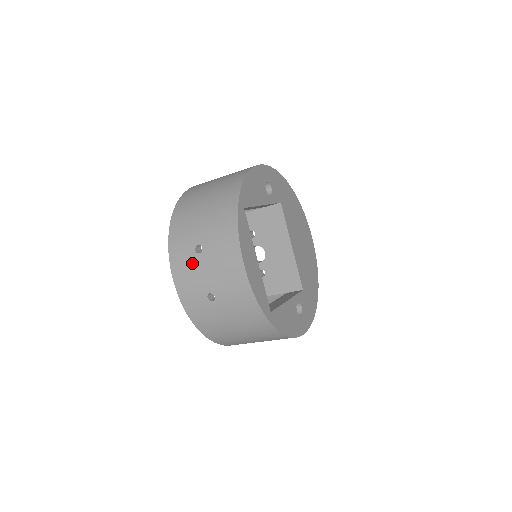
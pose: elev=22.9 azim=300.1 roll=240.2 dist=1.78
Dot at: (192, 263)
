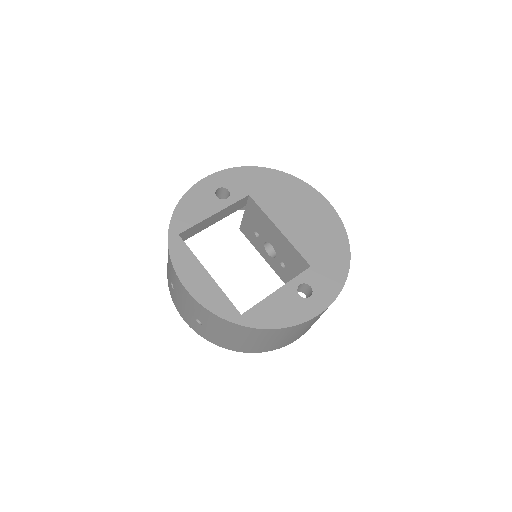
Dot at: (176, 299)
